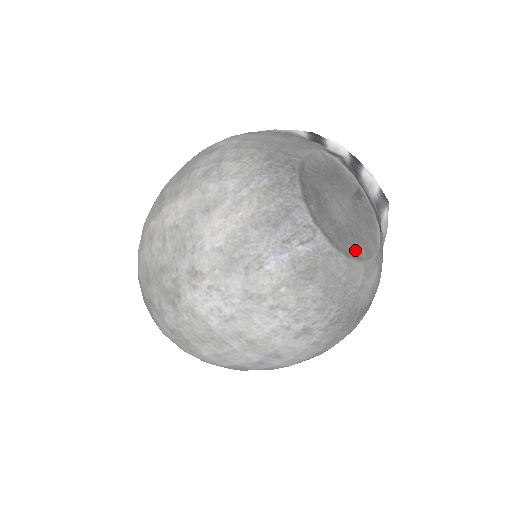
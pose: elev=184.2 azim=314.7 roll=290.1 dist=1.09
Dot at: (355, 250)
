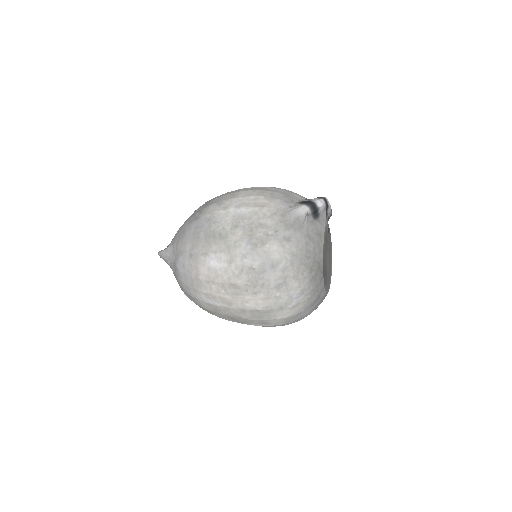
Dot at: (330, 278)
